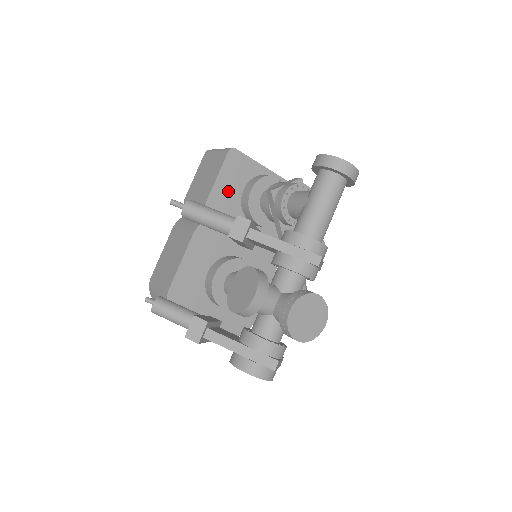
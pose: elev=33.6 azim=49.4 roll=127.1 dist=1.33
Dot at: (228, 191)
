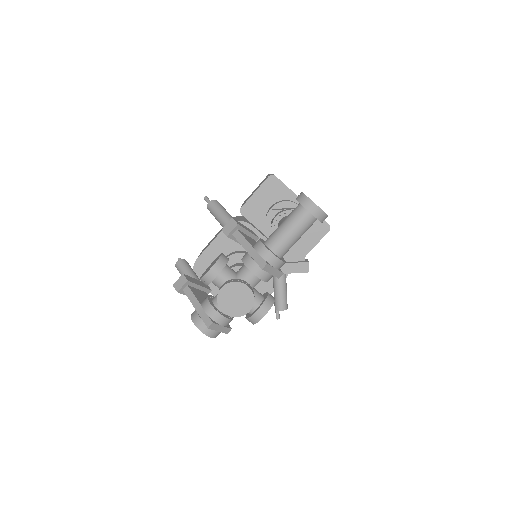
Dot at: (261, 205)
